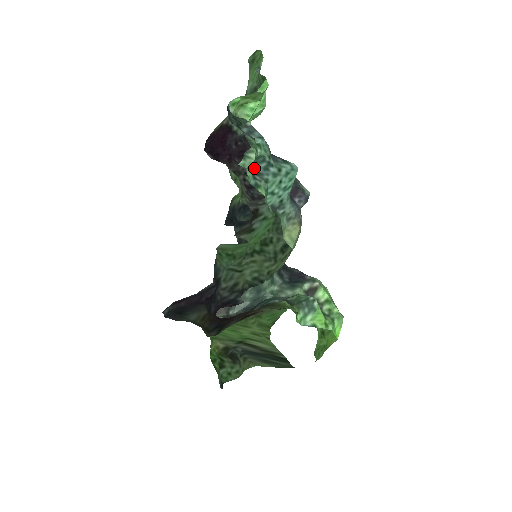
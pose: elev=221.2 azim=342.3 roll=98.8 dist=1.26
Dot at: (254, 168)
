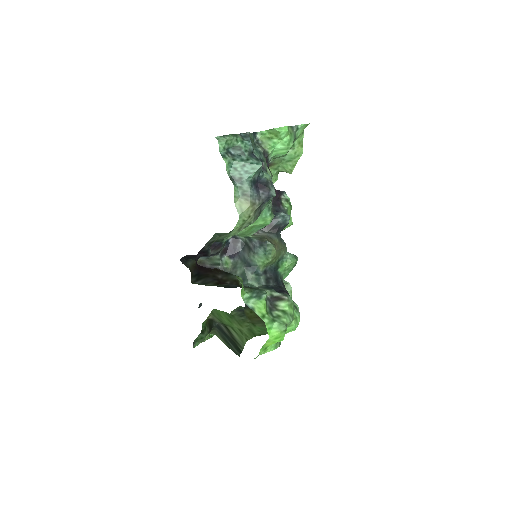
Dot at: (232, 151)
